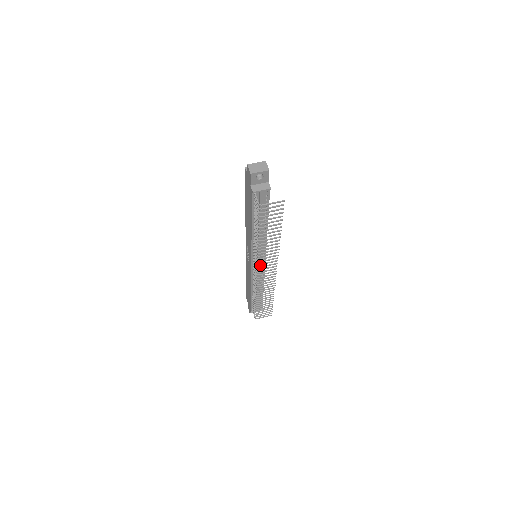
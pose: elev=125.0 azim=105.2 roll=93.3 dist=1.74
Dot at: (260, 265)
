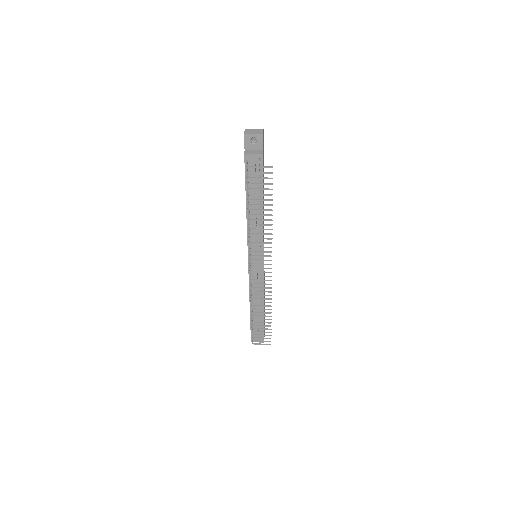
Dot at: (258, 266)
